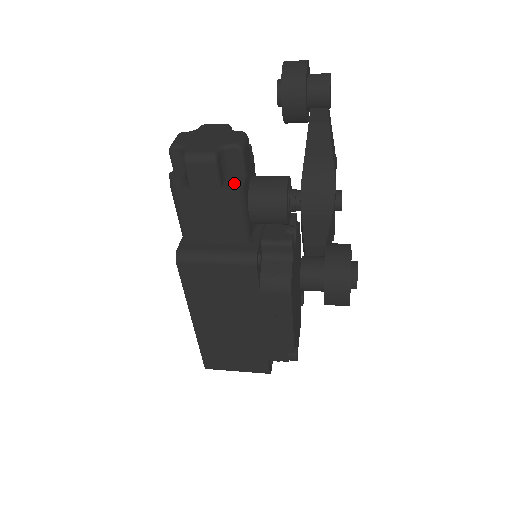
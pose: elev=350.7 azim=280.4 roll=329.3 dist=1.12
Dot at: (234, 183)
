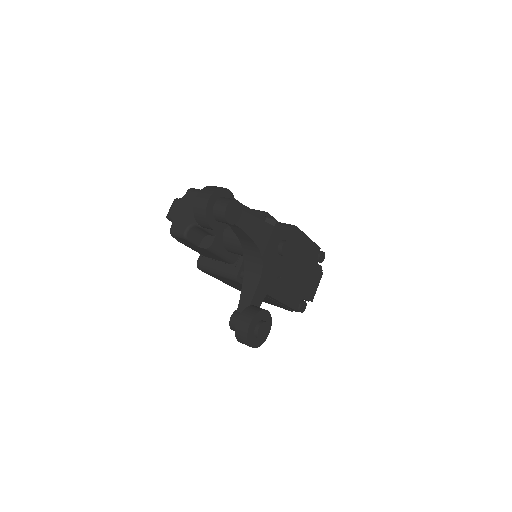
Dot at: (207, 242)
